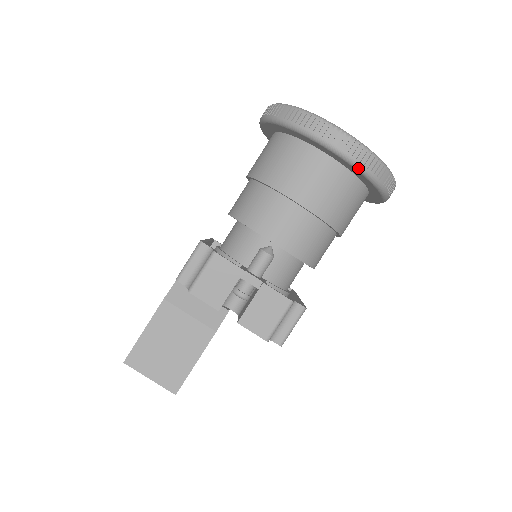
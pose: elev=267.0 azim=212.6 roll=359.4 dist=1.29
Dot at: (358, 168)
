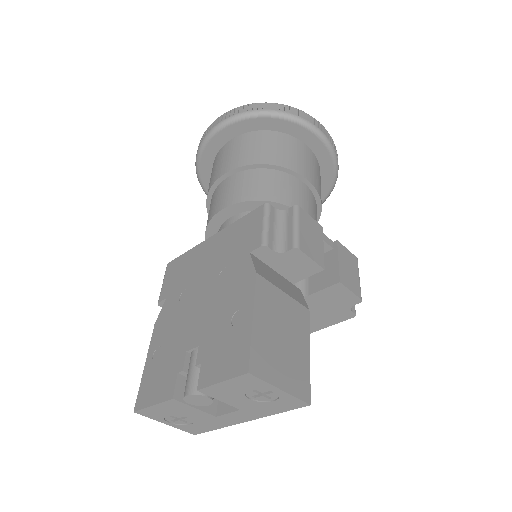
Dot at: (334, 156)
